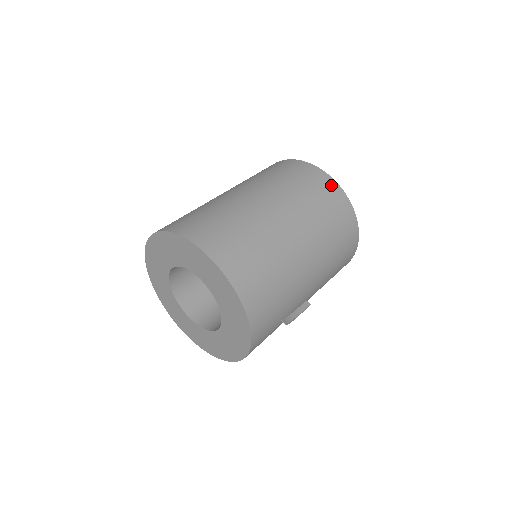
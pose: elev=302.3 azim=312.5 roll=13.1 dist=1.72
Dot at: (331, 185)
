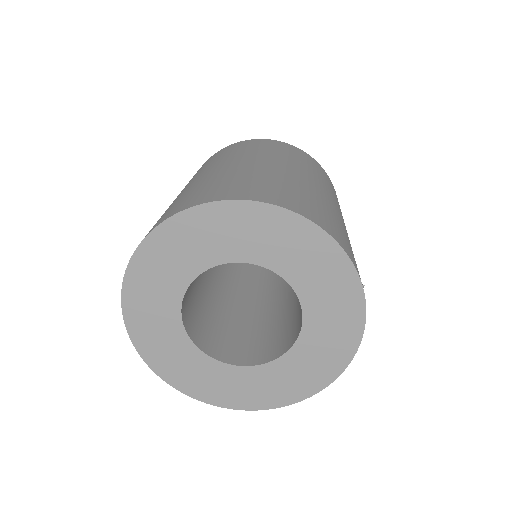
Dot at: (285, 145)
